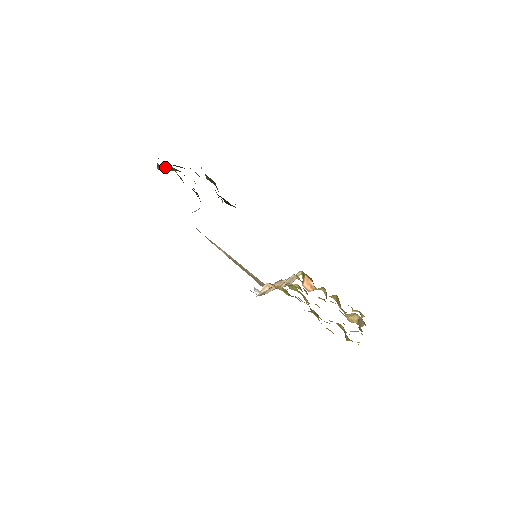
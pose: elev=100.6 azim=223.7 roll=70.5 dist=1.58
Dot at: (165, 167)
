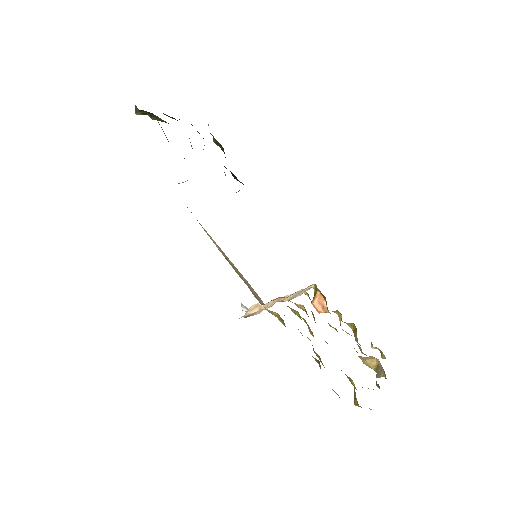
Dot at: (146, 113)
